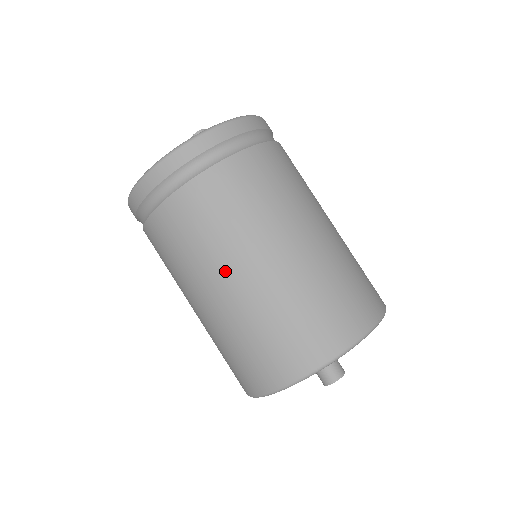
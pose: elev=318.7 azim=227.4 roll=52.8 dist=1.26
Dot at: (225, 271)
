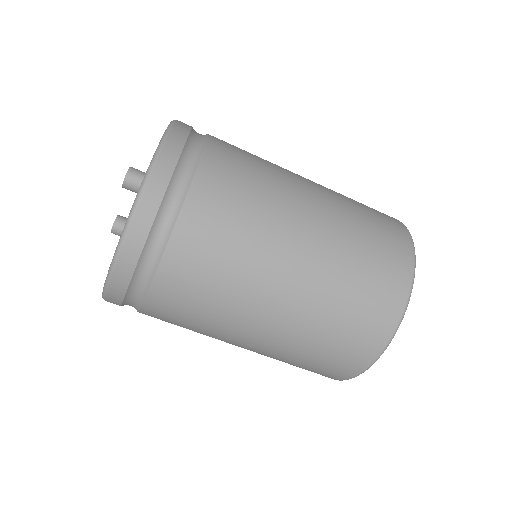
Dot at: (268, 290)
